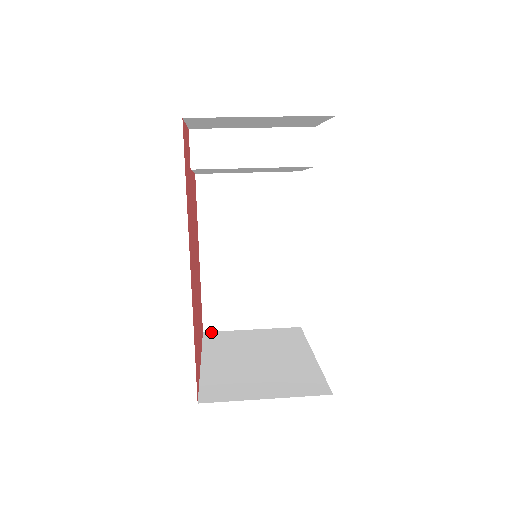
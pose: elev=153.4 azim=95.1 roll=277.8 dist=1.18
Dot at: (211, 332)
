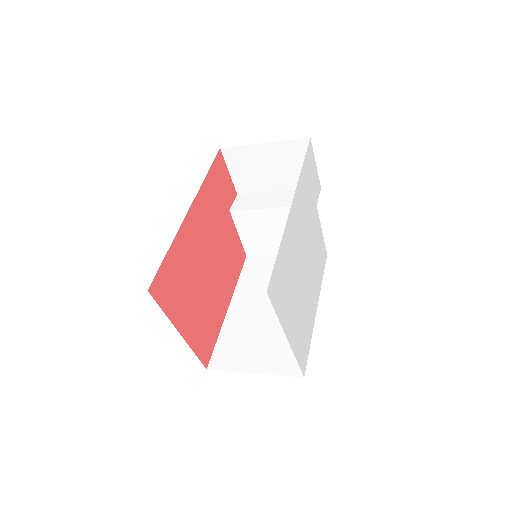
Dot at: (214, 369)
